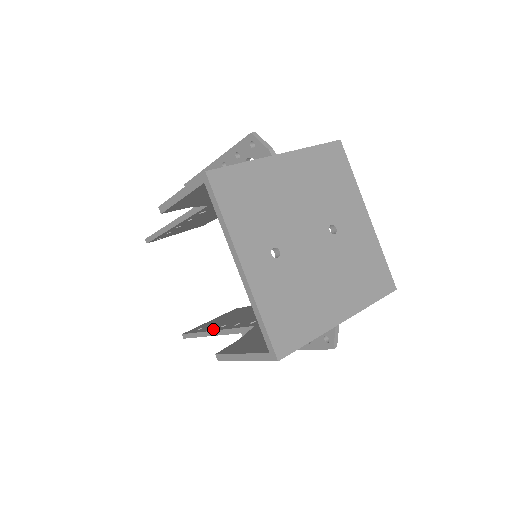
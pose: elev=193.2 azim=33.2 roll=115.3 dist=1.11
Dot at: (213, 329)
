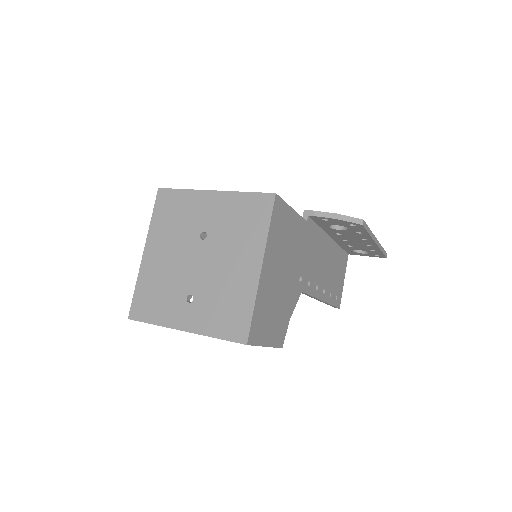
Dot at: occluded
